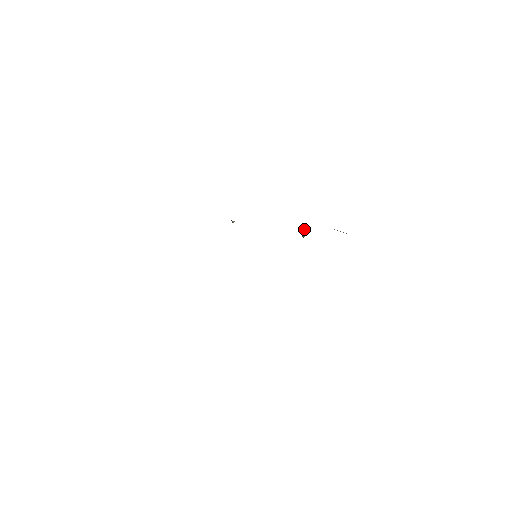
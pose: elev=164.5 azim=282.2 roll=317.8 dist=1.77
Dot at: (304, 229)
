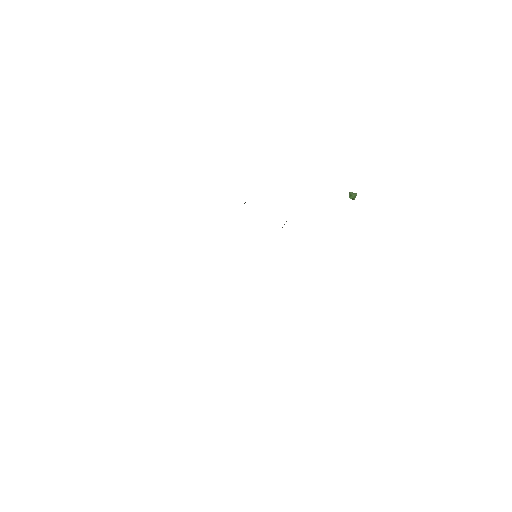
Dot at: (349, 193)
